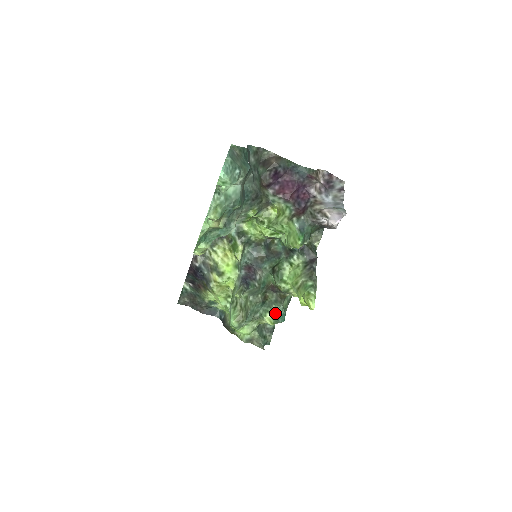
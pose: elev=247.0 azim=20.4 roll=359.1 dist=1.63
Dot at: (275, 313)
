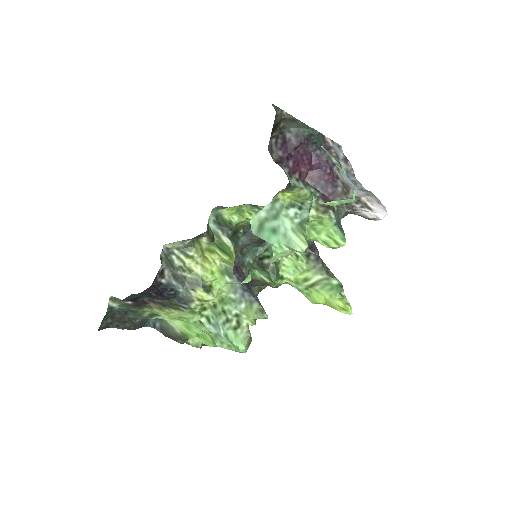
Dot at: occluded
